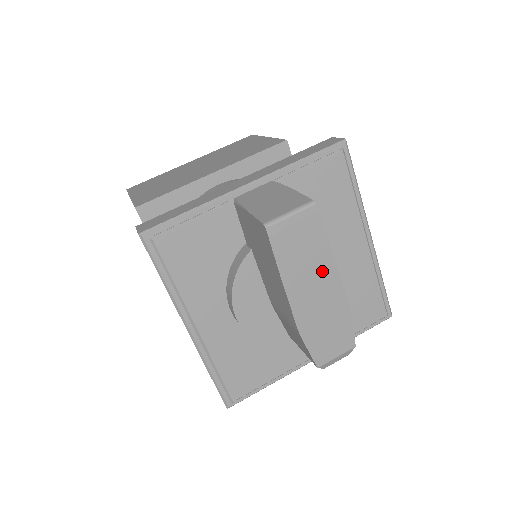
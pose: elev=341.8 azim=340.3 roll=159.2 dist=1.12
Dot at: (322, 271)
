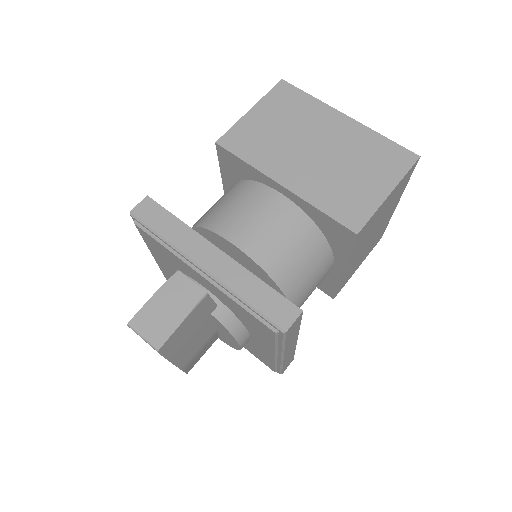
Dot at: occluded
